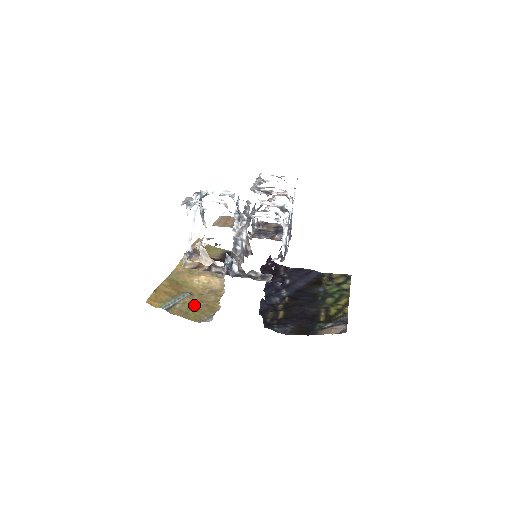
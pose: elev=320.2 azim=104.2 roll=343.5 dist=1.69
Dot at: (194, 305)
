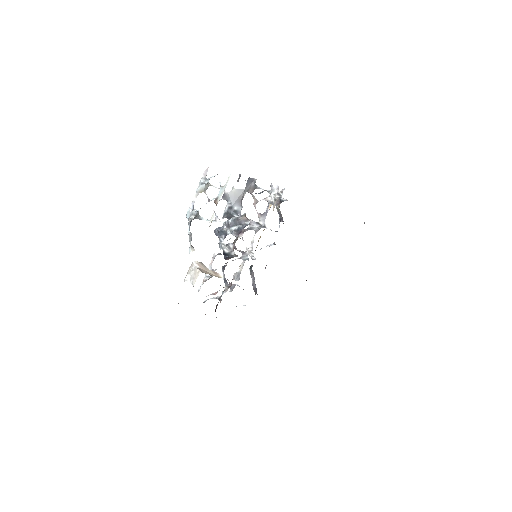
Dot at: occluded
